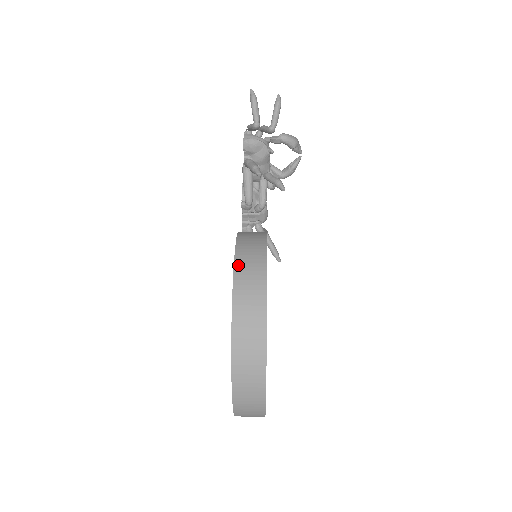
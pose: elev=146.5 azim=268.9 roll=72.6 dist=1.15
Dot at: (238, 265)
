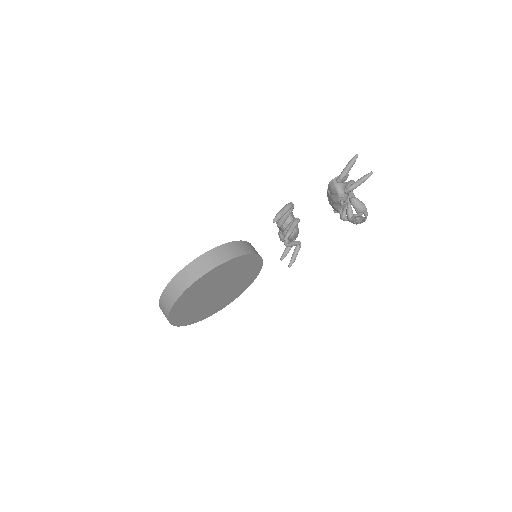
Dot at: (196, 261)
